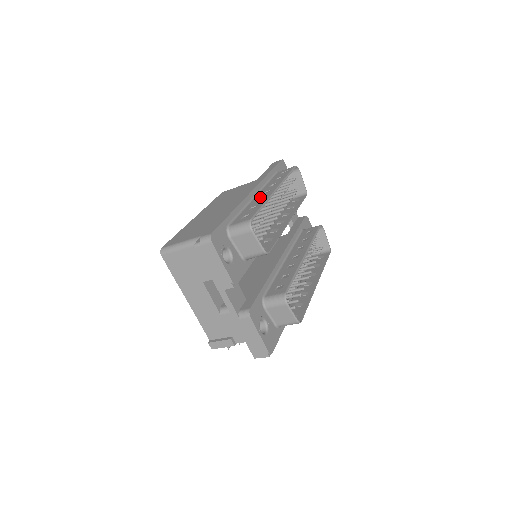
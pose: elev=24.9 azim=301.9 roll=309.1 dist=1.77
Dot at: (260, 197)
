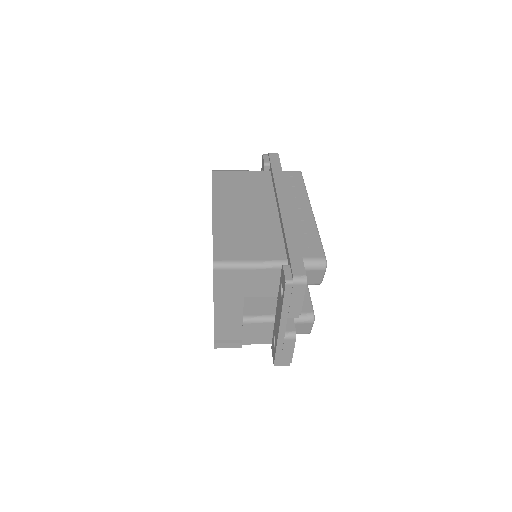
Dot at: (301, 217)
